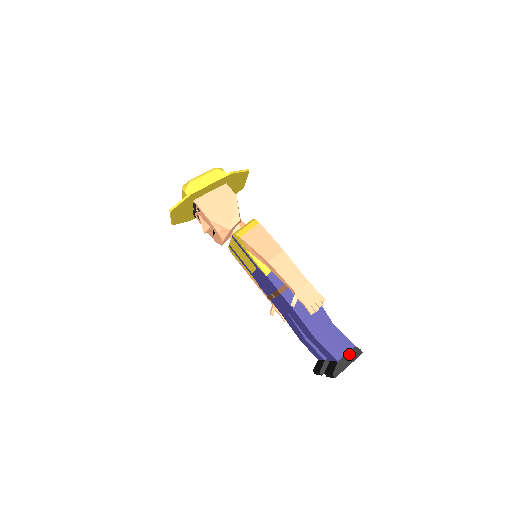
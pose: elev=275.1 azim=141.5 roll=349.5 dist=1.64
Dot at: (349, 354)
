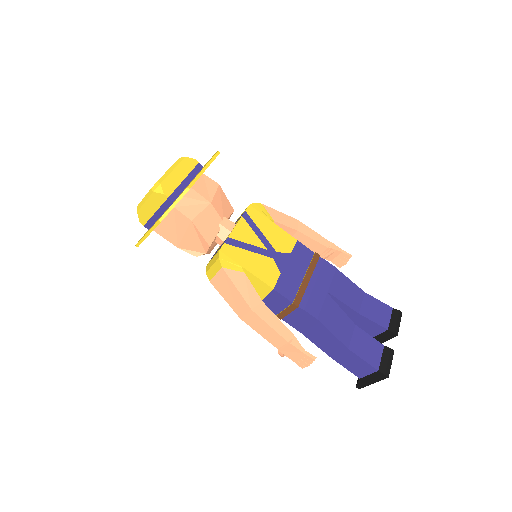
Dot at: (371, 376)
